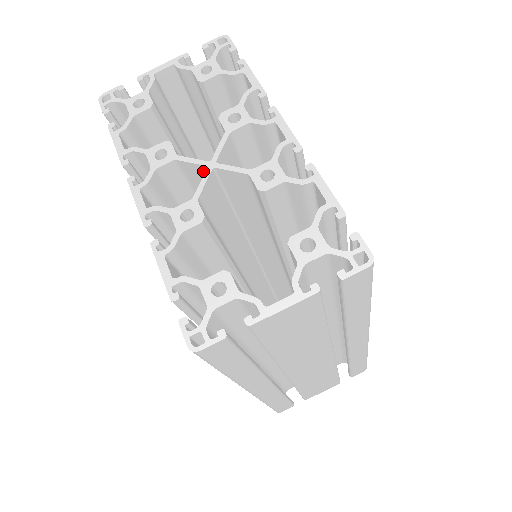
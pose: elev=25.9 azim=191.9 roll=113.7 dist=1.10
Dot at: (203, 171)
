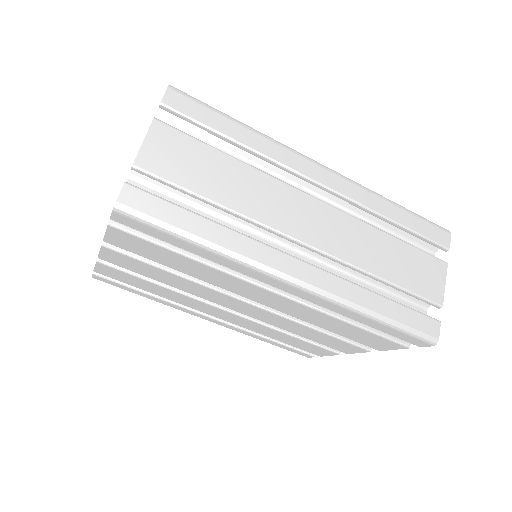
Dot at: occluded
